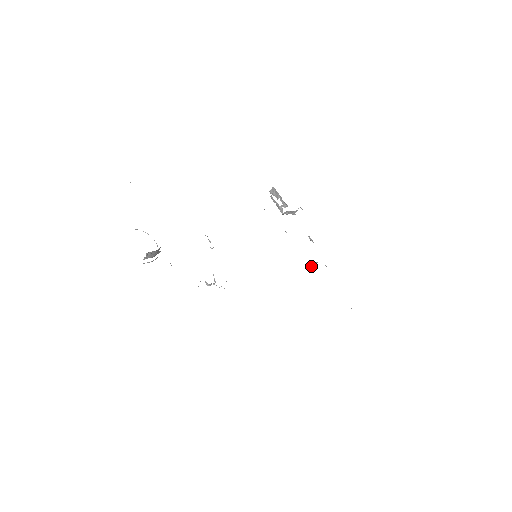
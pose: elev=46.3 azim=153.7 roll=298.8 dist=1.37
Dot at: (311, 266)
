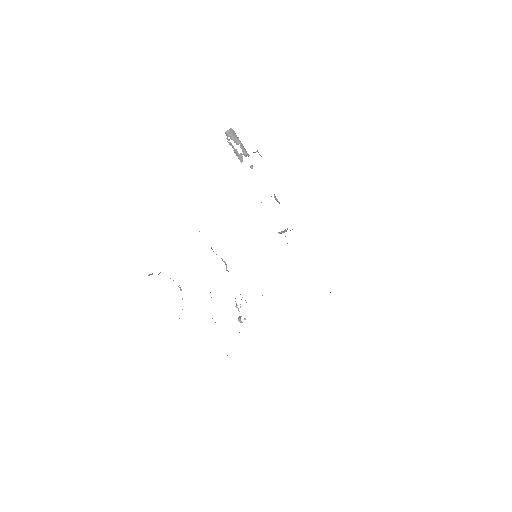
Dot at: (280, 232)
